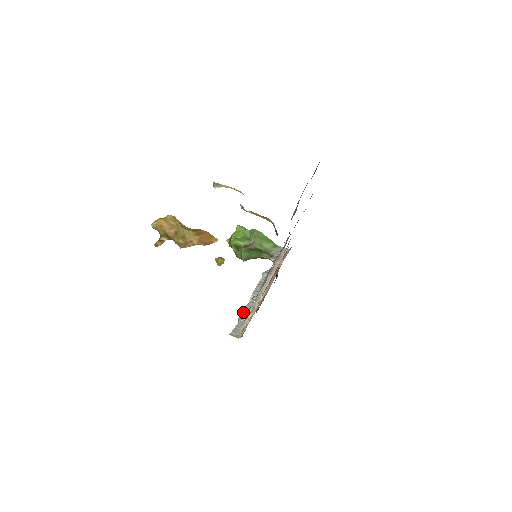
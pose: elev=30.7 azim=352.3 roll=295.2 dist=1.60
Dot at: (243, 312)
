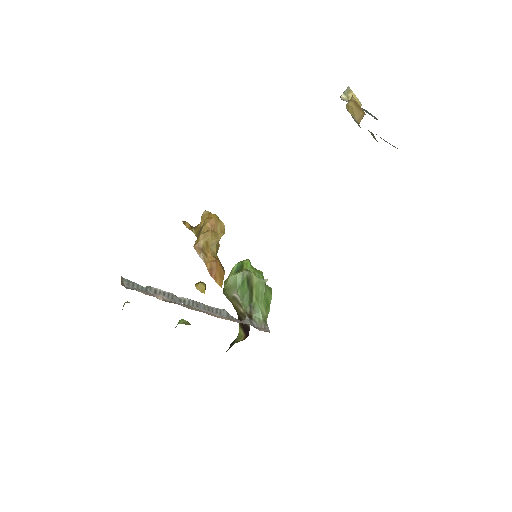
Dot at: (161, 291)
